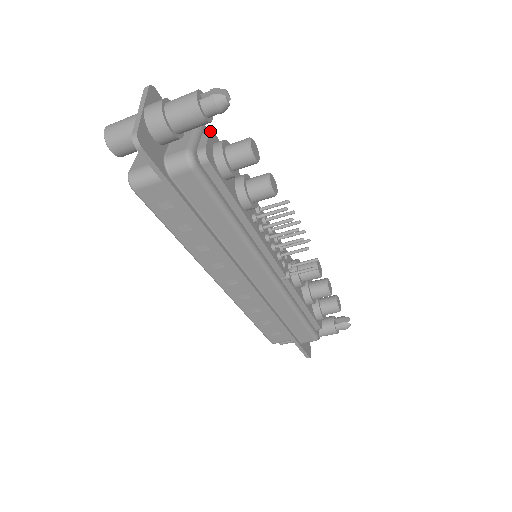
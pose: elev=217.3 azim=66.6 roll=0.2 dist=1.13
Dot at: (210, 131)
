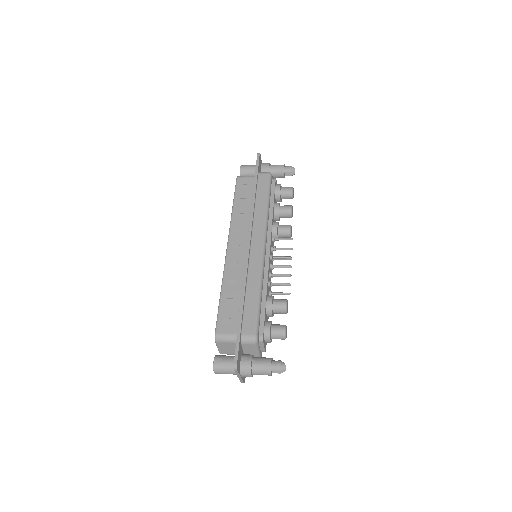
Dot at: (263, 342)
